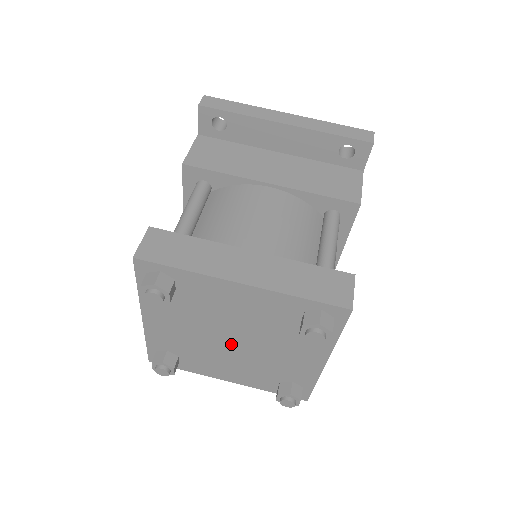
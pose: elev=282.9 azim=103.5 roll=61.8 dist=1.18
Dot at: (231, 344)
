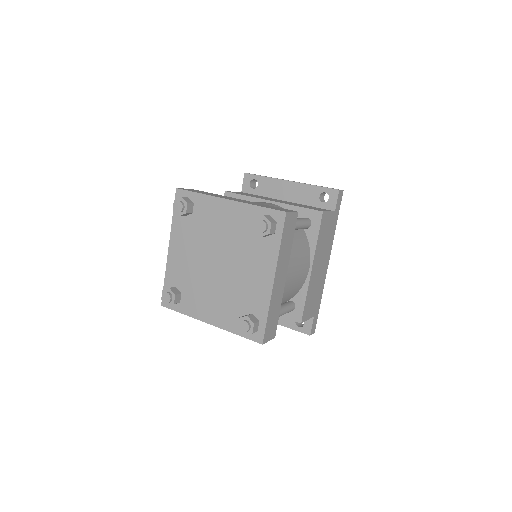
Dot at: (216, 269)
